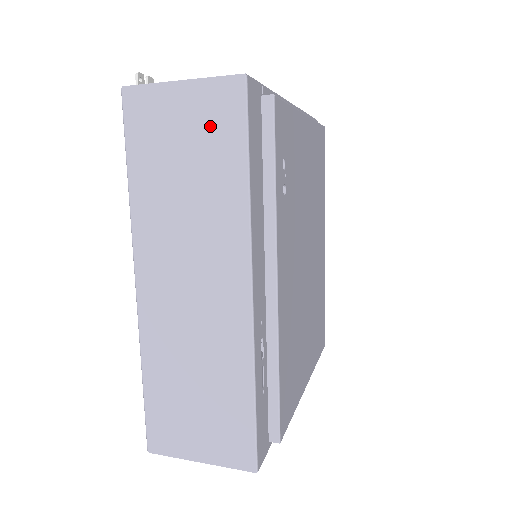
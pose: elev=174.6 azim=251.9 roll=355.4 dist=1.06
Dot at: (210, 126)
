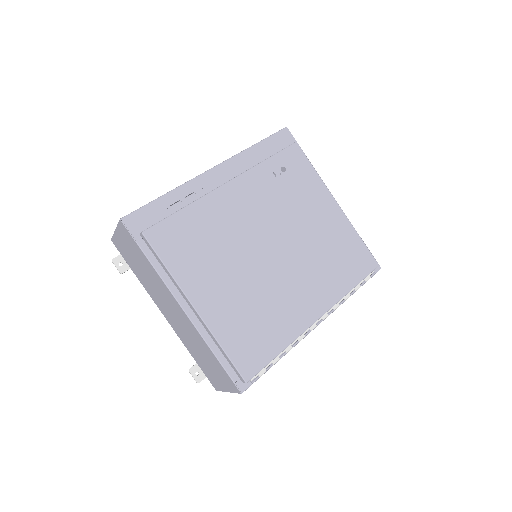
Dot at: occluded
